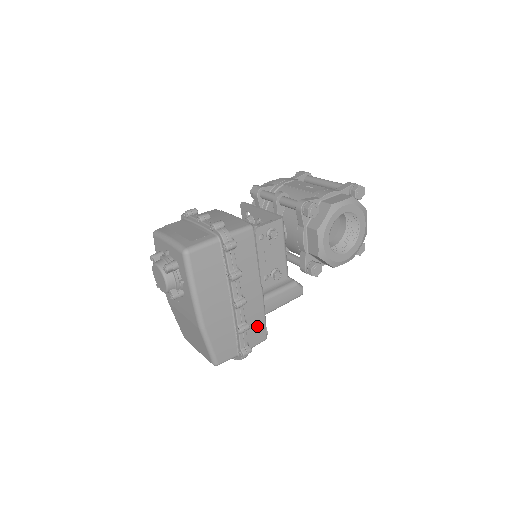
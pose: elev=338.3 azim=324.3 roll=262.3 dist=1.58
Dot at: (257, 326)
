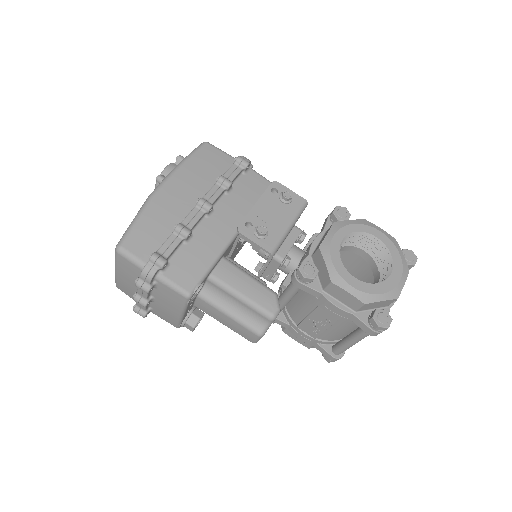
Dot at: (195, 262)
